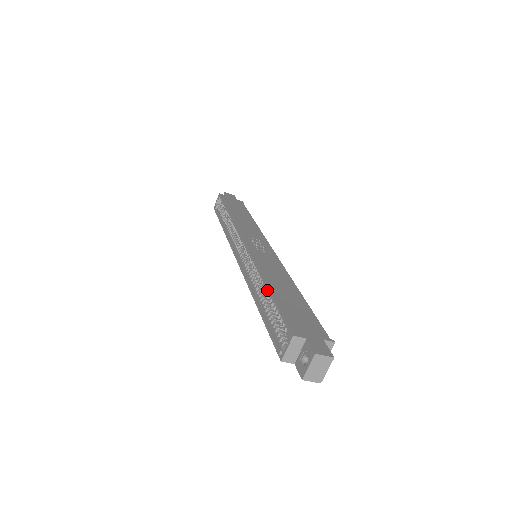
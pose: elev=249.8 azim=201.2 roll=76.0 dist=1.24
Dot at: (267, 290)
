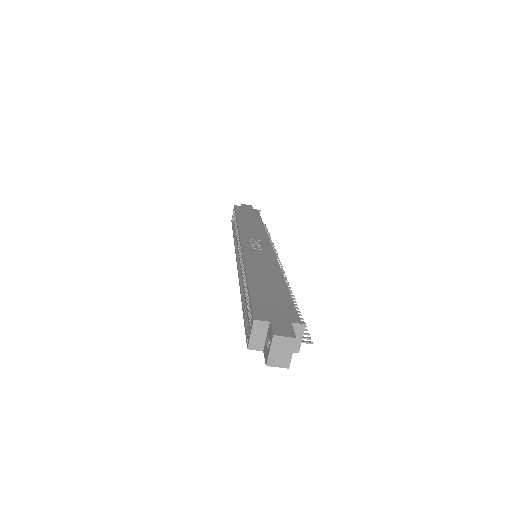
Dot at: (246, 282)
